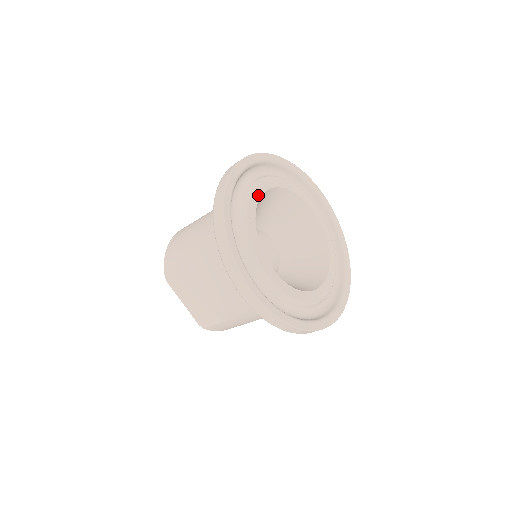
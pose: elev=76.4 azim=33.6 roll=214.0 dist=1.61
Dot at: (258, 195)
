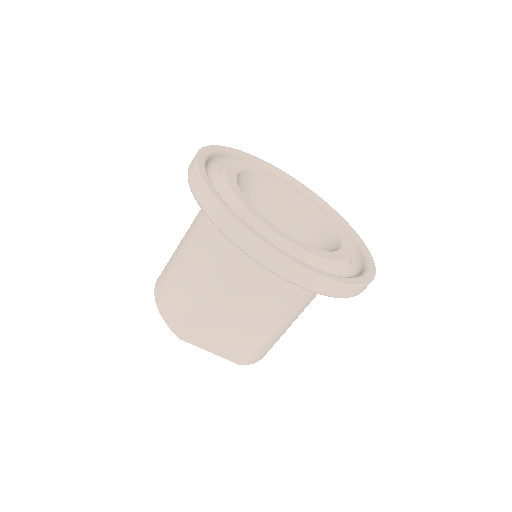
Dot at: (234, 182)
